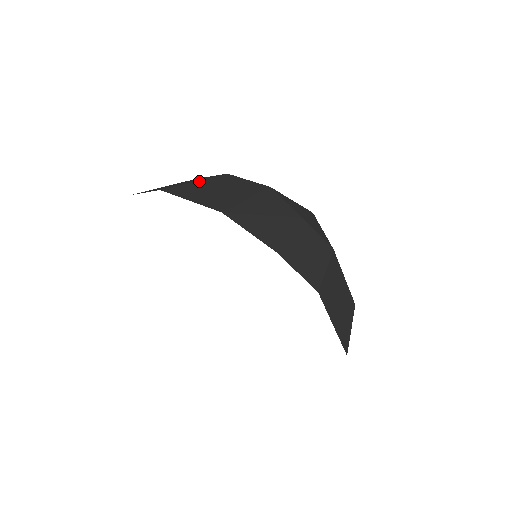
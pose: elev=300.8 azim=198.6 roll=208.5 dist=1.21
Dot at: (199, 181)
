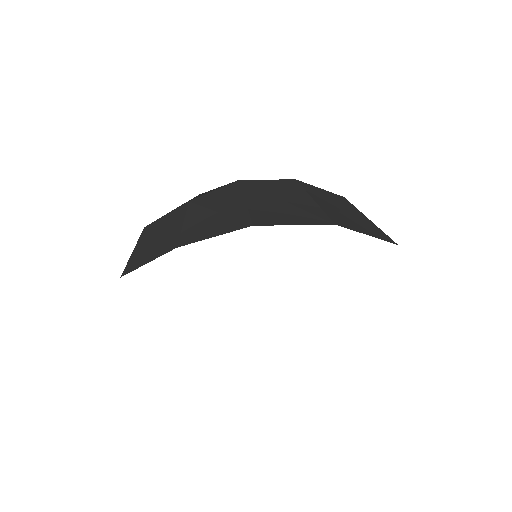
Dot at: (315, 199)
